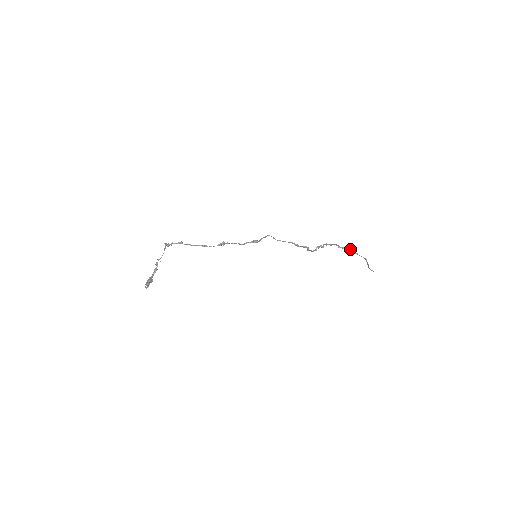
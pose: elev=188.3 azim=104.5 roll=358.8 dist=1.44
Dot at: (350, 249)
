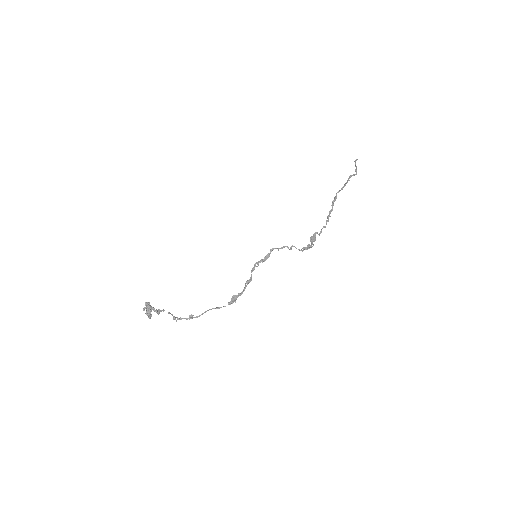
Dot at: (346, 183)
